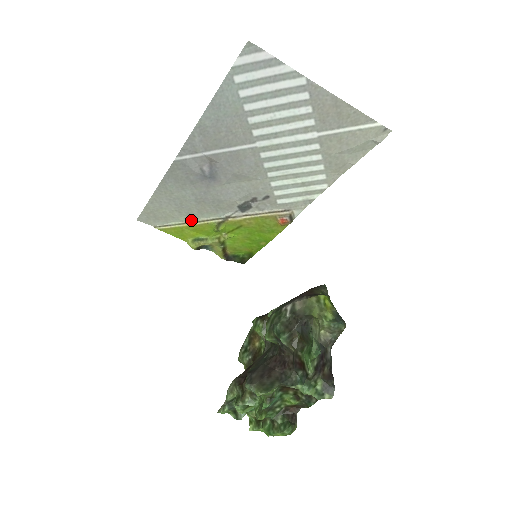
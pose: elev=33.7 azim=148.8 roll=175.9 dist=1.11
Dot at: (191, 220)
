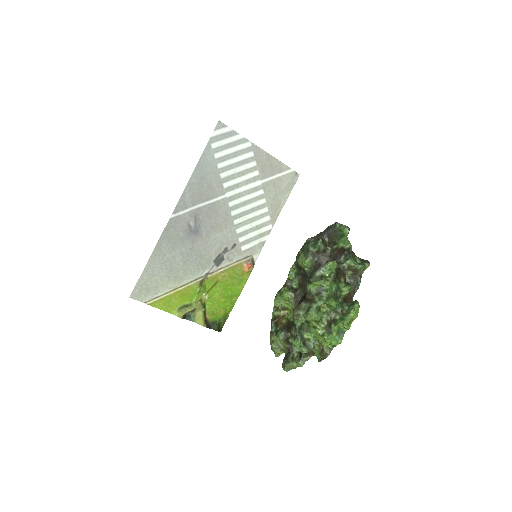
Dot at: (177, 286)
